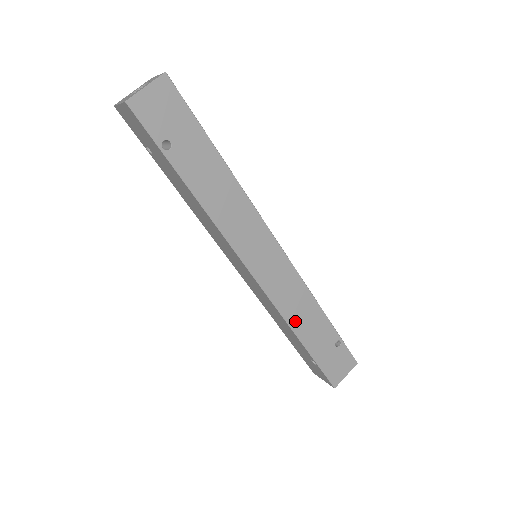
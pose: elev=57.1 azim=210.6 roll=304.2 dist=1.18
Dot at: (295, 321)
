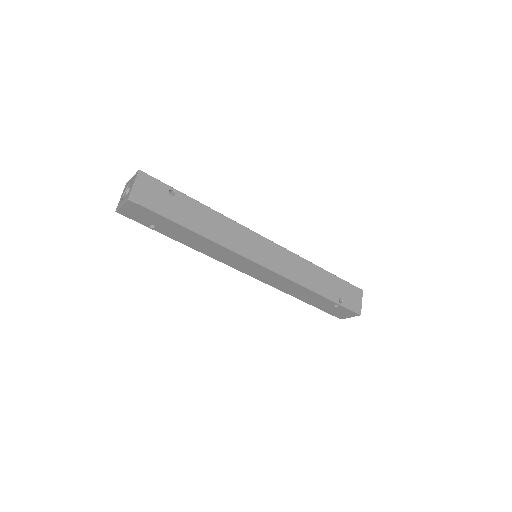
Dot at: (291, 293)
